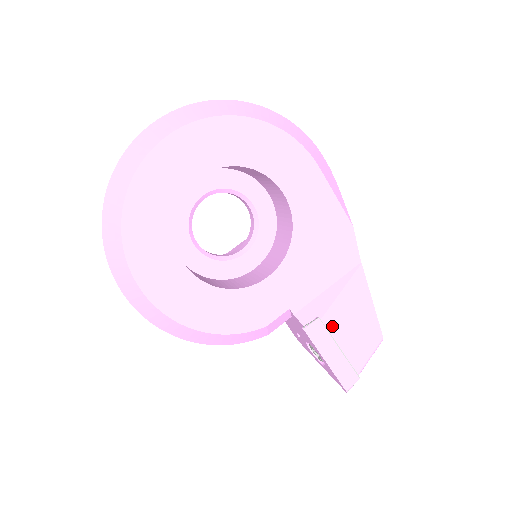
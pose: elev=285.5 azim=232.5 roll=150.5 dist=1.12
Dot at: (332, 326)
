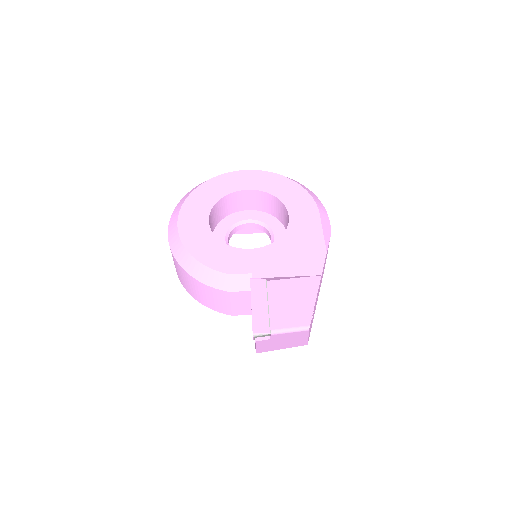
Dot at: (272, 290)
